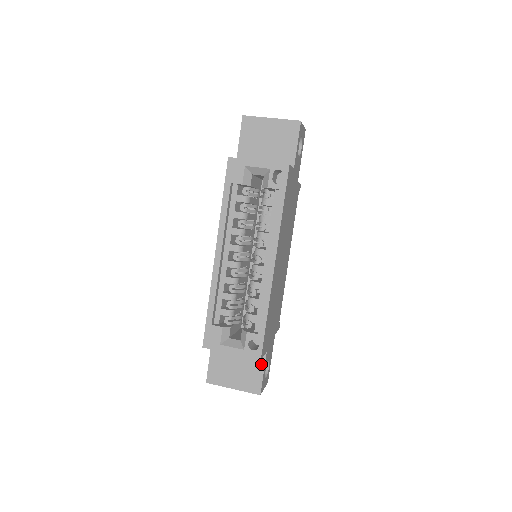
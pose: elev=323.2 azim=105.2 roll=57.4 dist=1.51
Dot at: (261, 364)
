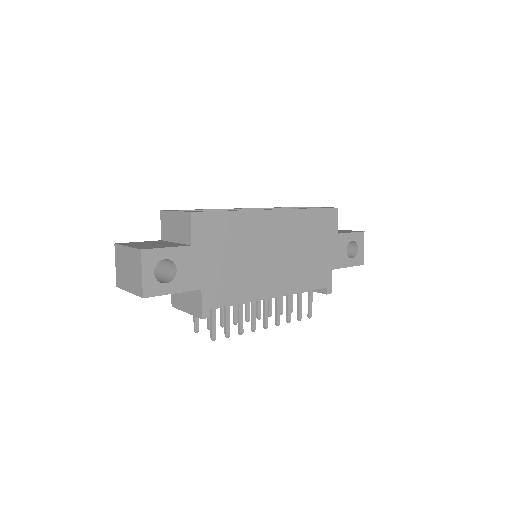
Dot at: (175, 246)
